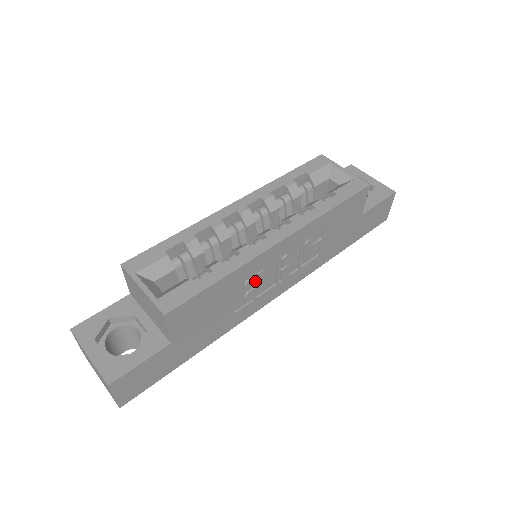
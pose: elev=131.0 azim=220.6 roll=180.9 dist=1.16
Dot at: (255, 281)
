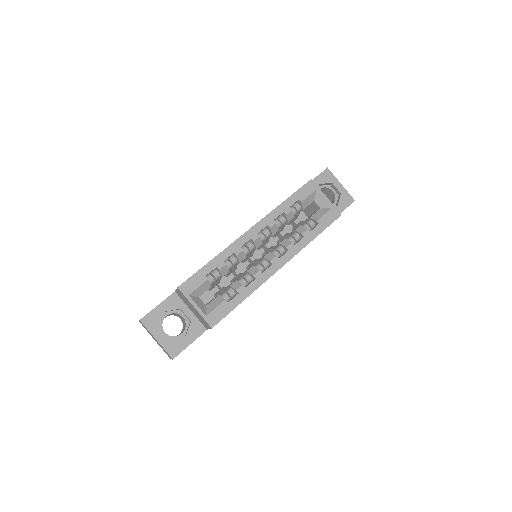
Dot at: occluded
